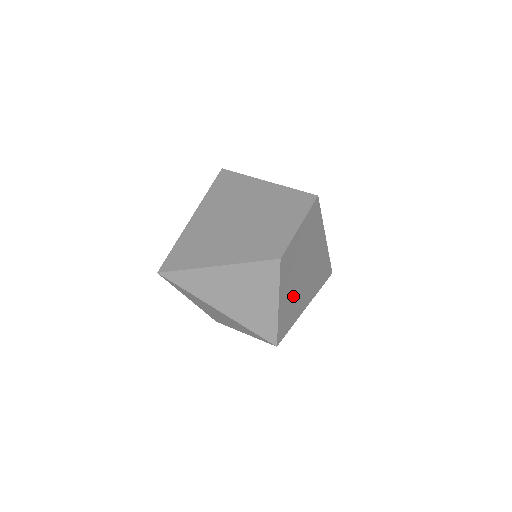
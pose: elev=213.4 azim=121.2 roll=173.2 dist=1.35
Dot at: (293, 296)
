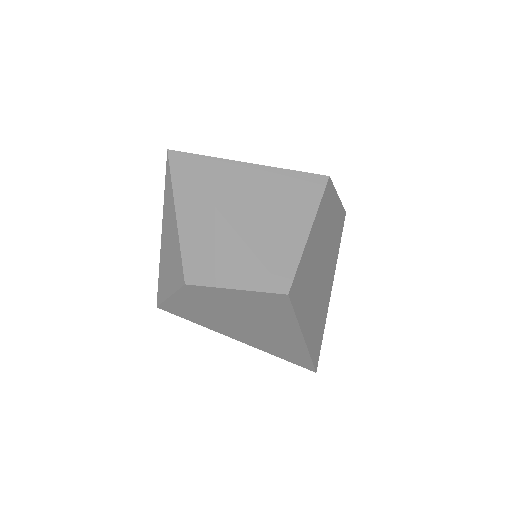
Dot at: (311, 270)
